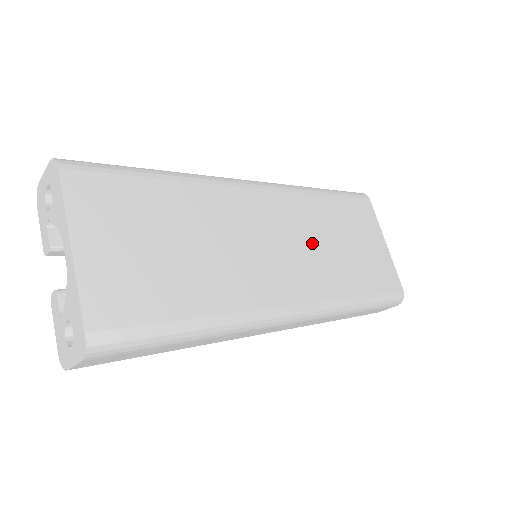
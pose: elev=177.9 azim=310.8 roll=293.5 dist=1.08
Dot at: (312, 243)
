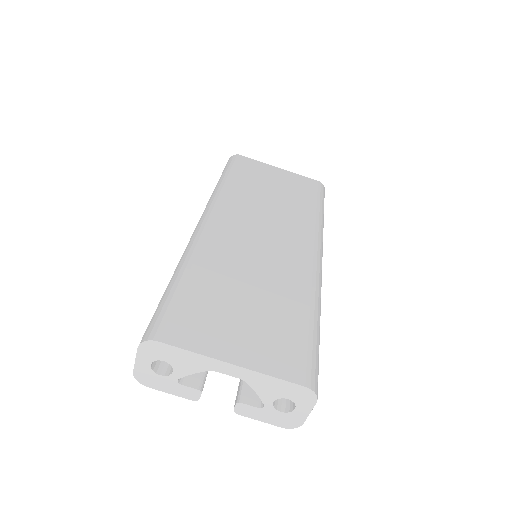
Dot at: (268, 213)
